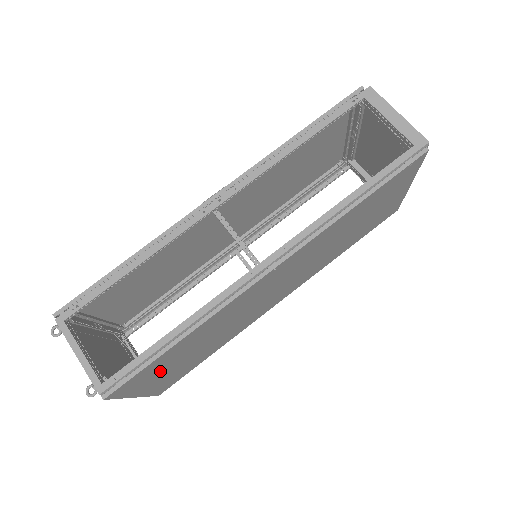
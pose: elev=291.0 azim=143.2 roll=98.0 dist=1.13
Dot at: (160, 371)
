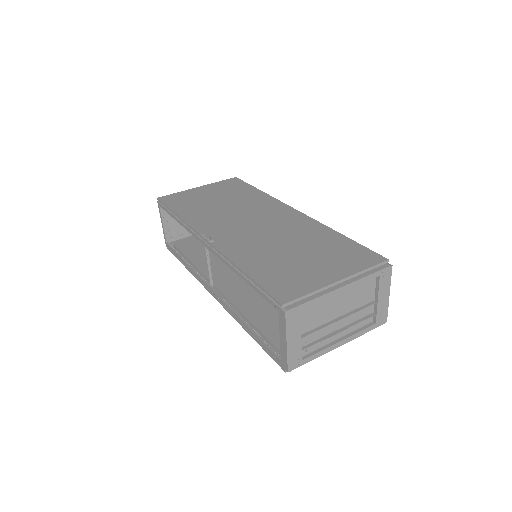
Dot at: occluded
